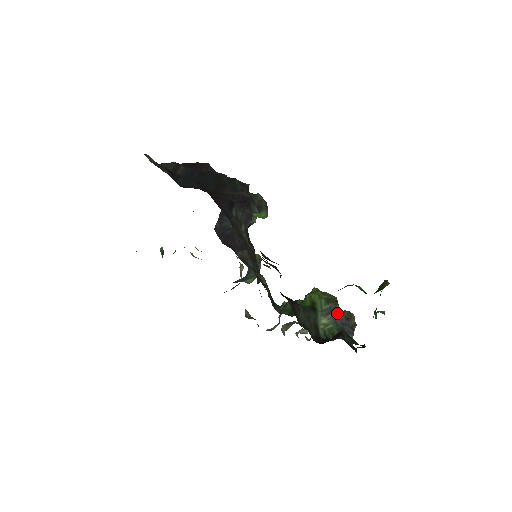
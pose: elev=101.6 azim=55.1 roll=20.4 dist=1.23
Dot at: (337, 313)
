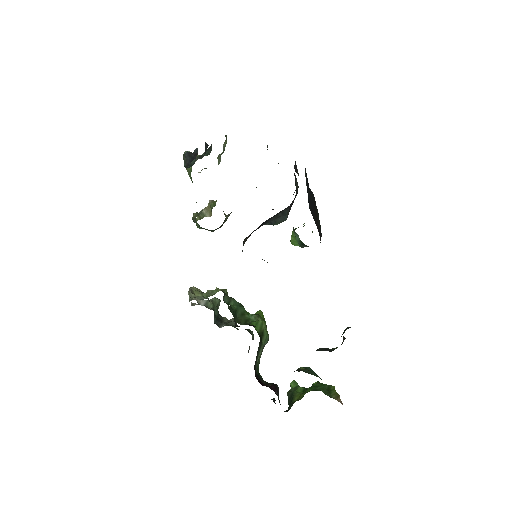
Dot at: occluded
